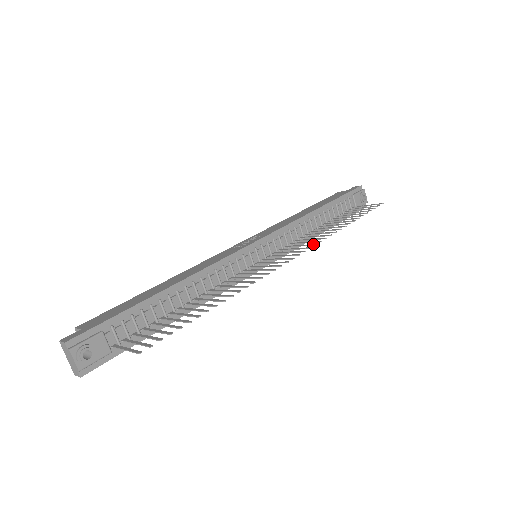
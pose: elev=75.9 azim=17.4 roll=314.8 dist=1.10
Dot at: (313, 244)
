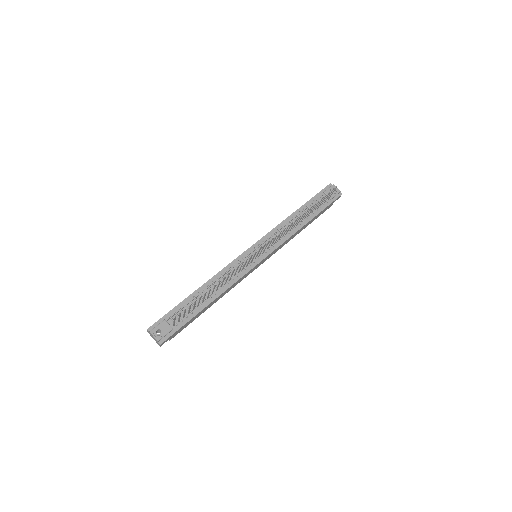
Dot at: (280, 232)
